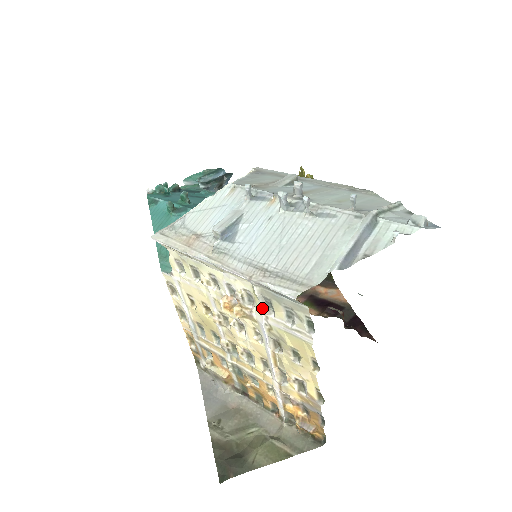
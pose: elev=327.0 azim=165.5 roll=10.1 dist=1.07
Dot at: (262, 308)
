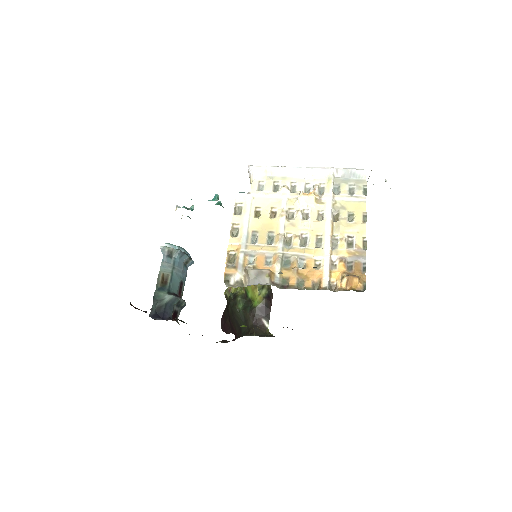
Dot at: (332, 190)
